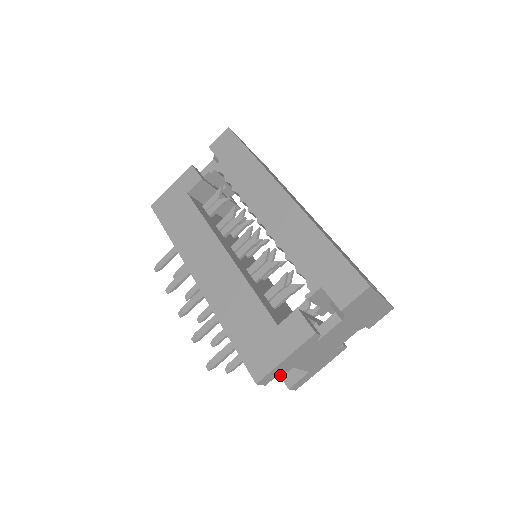
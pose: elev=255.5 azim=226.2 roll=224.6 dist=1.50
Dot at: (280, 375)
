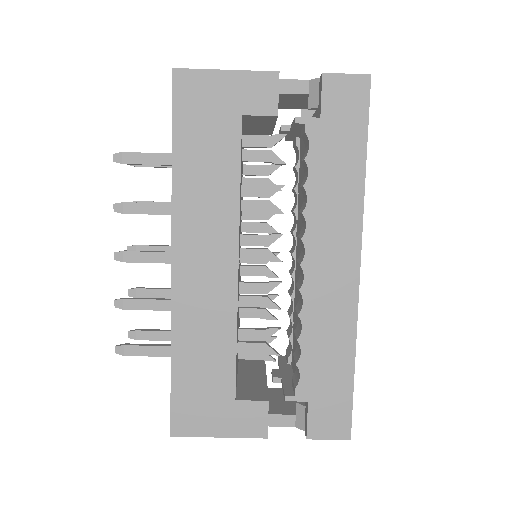
Dot at: occluded
